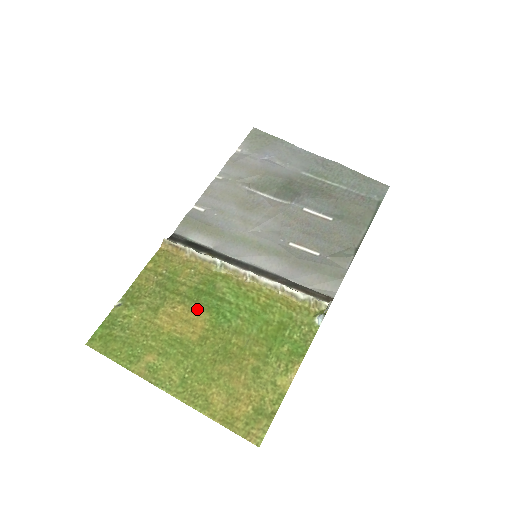
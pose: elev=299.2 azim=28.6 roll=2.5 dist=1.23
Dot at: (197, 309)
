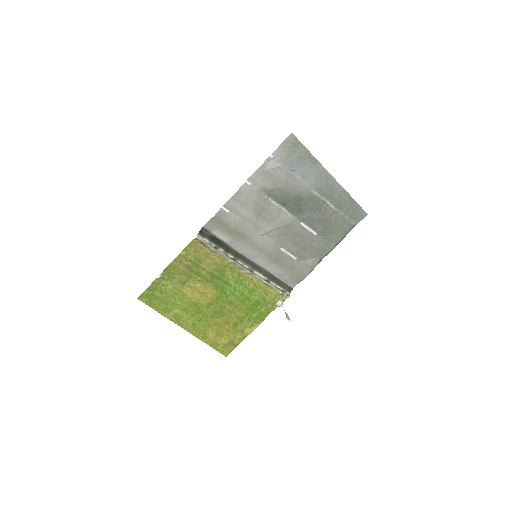
Dot at: (210, 287)
